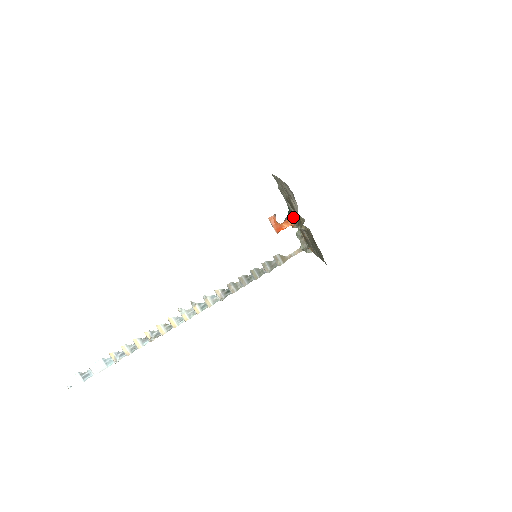
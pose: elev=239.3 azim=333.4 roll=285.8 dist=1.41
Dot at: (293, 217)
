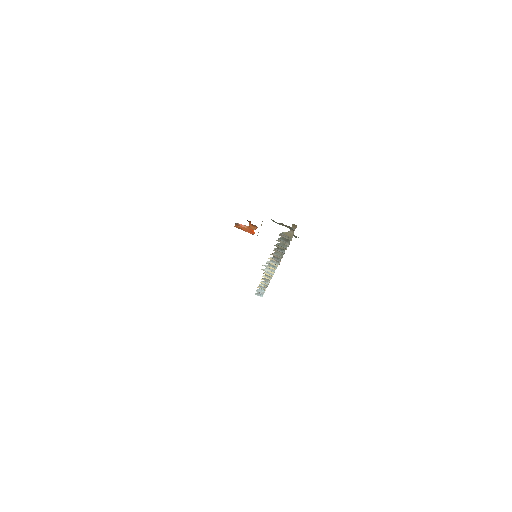
Dot at: occluded
